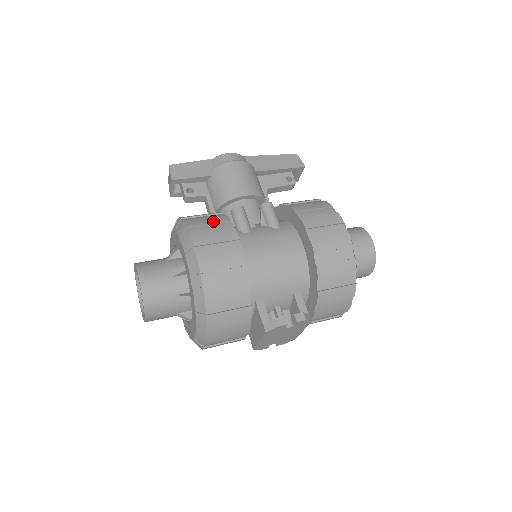
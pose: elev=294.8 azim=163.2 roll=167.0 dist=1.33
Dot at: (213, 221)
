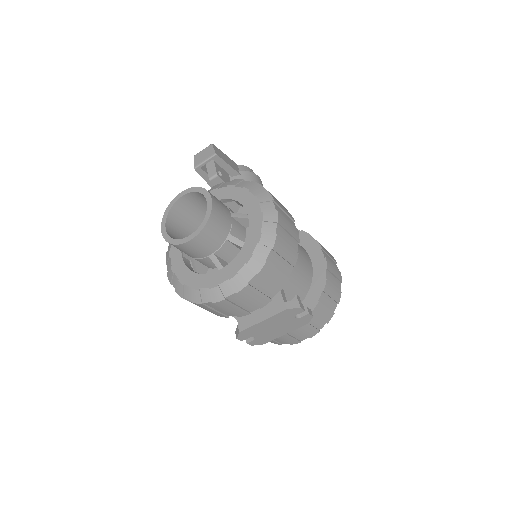
Dot at: occluded
